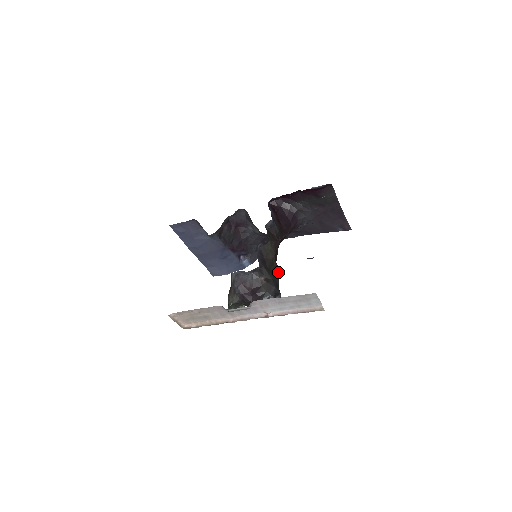
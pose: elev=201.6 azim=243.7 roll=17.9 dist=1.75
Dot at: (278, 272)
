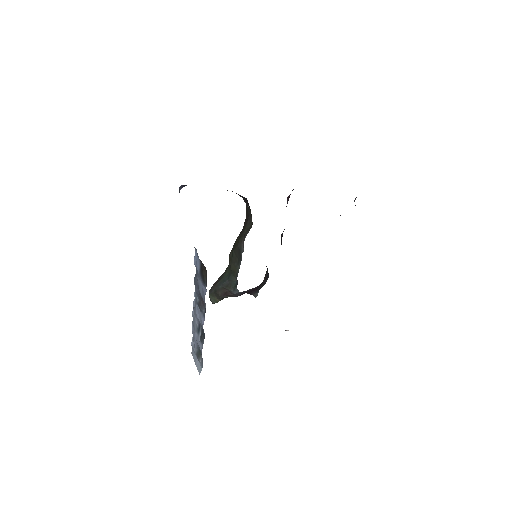
Dot at: occluded
